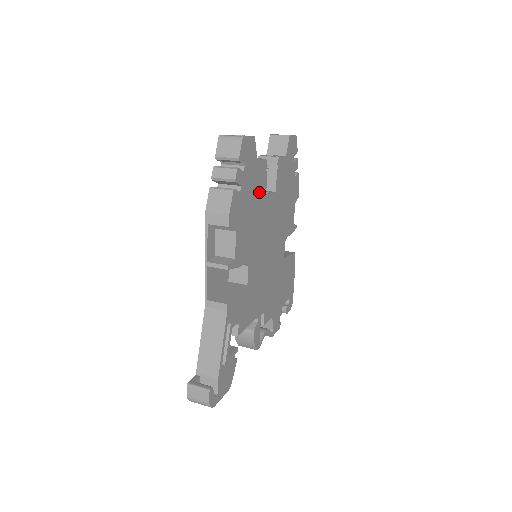
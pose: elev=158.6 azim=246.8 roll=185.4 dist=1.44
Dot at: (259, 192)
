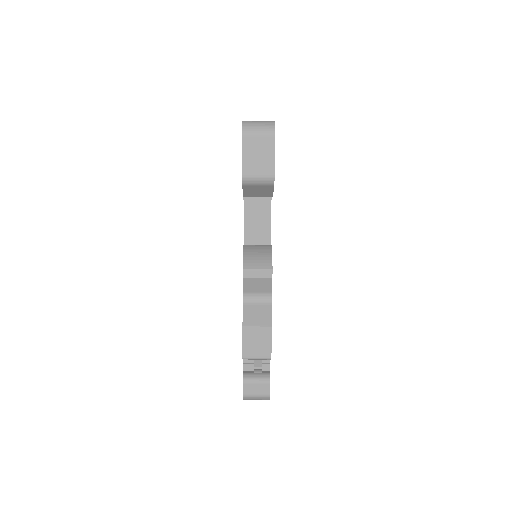
Dot at: occluded
